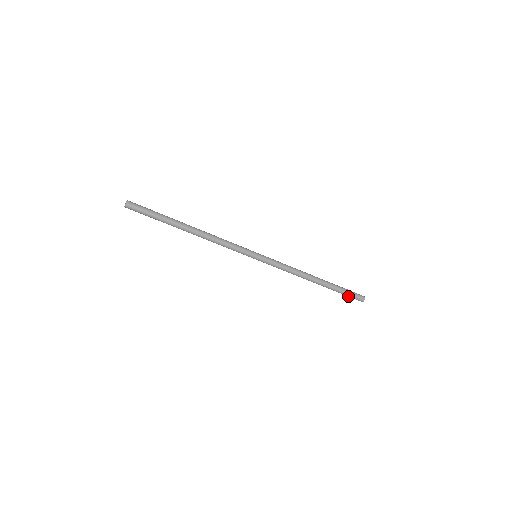
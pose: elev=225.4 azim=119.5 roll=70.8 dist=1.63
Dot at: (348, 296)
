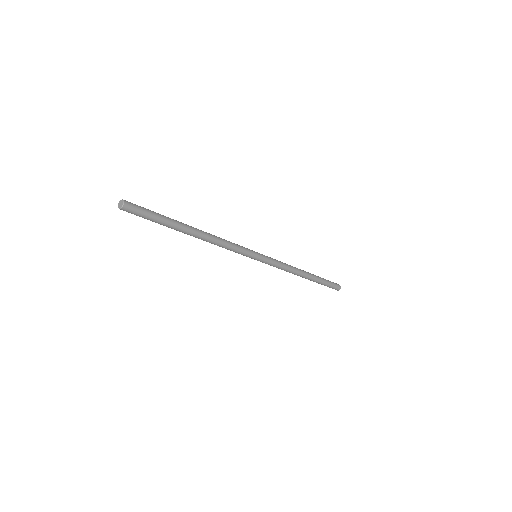
Dot at: occluded
